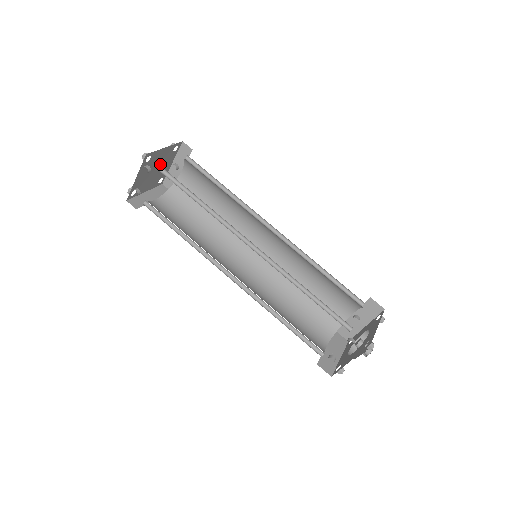
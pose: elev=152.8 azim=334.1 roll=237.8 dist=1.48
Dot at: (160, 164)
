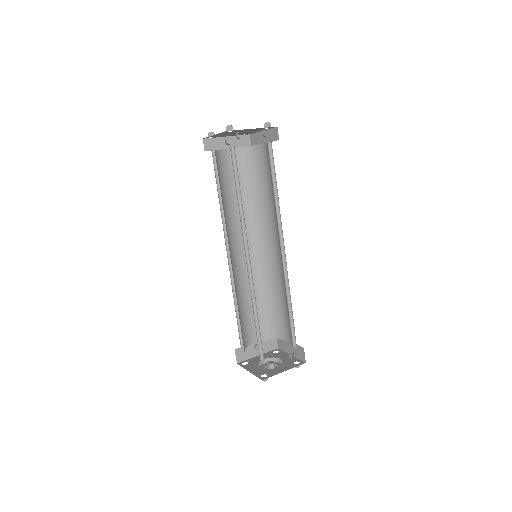
Dot at: occluded
